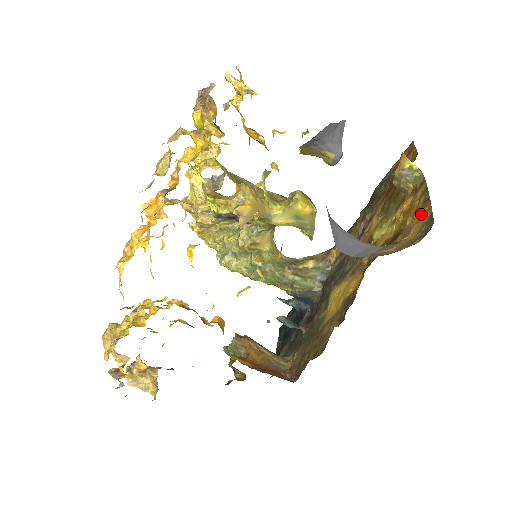
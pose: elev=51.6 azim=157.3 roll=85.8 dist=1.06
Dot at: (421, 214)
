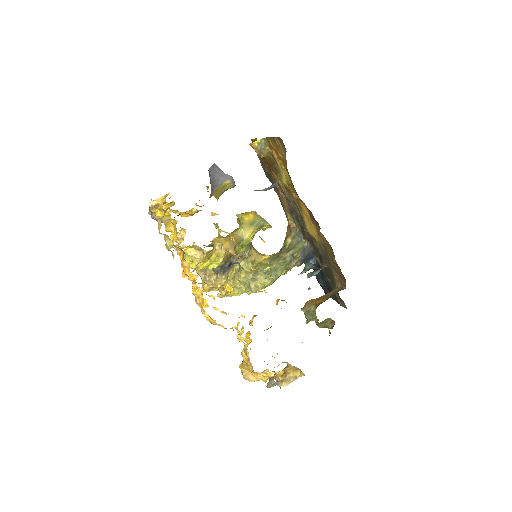
Dot at: (278, 145)
